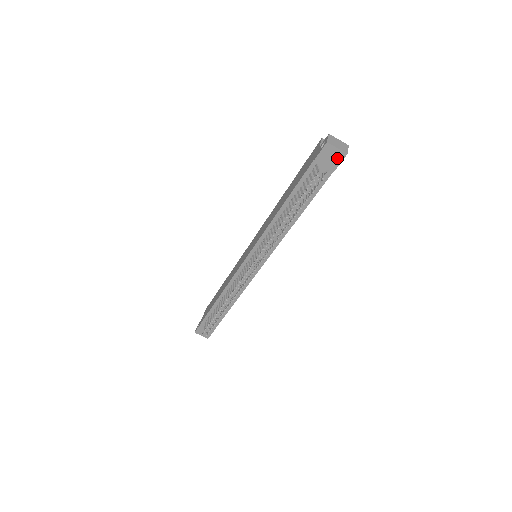
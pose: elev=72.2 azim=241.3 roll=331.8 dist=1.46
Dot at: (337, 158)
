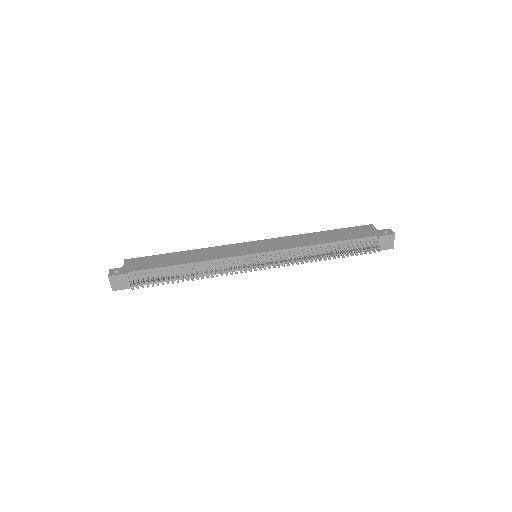
Dot at: (388, 246)
